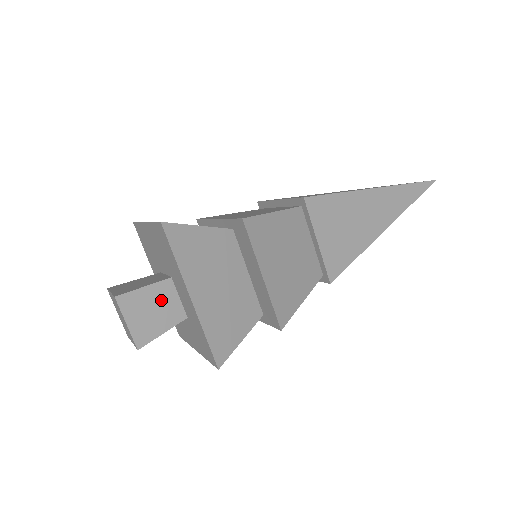
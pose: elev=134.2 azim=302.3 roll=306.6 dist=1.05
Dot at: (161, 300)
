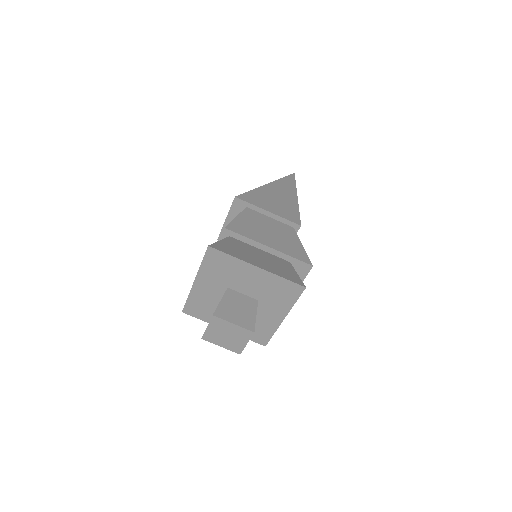
Dot at: occluded
